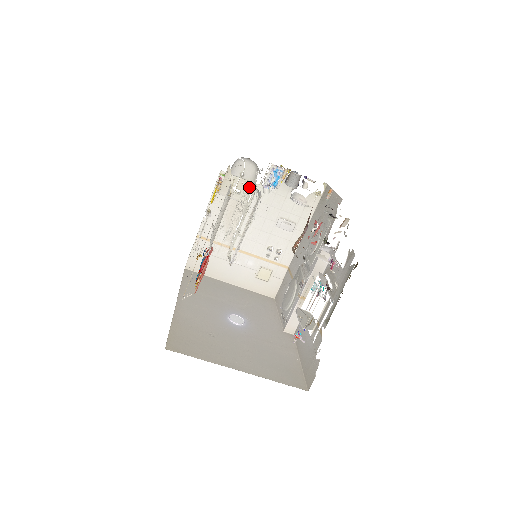
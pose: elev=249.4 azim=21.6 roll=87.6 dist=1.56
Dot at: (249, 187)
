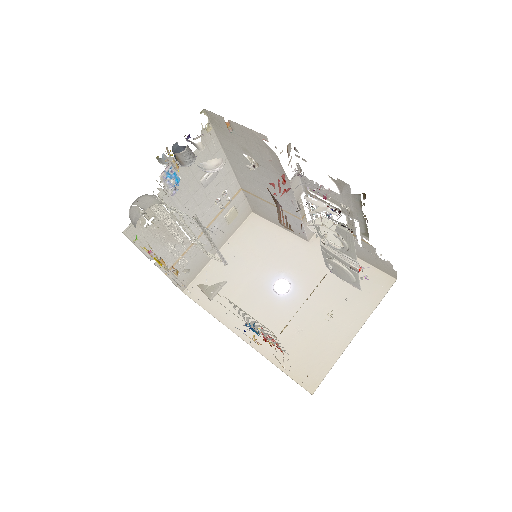
Dot at: (158, 207)
